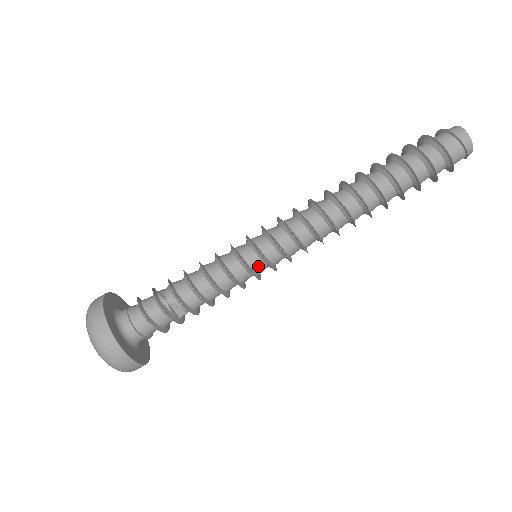
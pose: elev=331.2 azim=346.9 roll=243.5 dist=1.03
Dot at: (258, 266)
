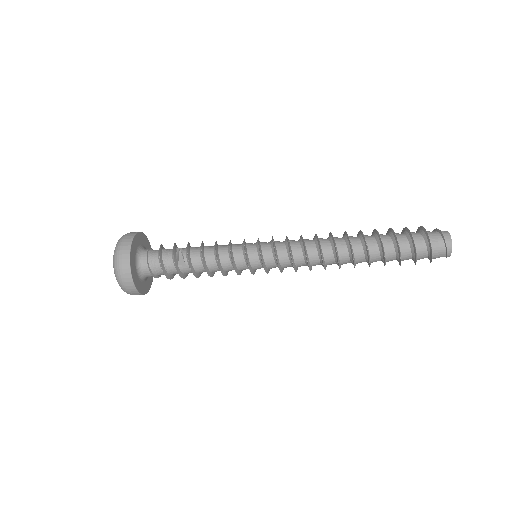
Dot at: (252, 252)
